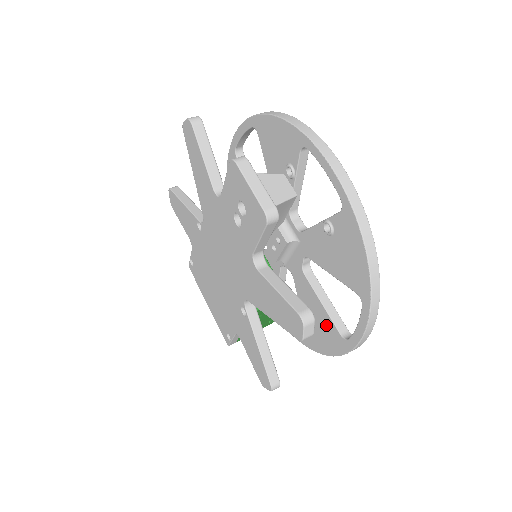
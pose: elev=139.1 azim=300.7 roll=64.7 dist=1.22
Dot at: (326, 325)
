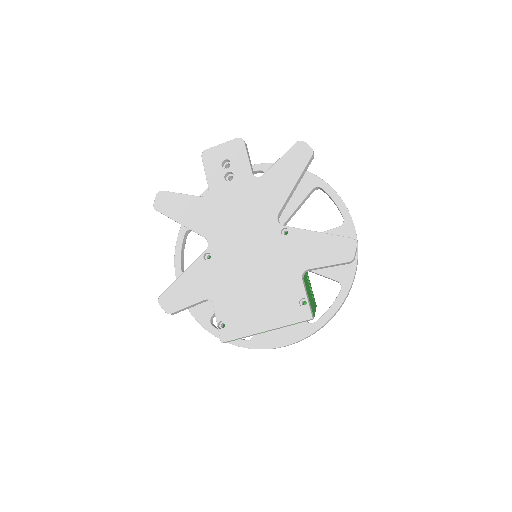
Dot at: occluded
